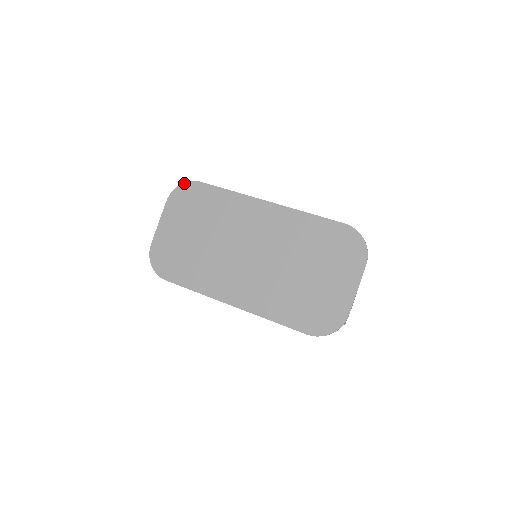
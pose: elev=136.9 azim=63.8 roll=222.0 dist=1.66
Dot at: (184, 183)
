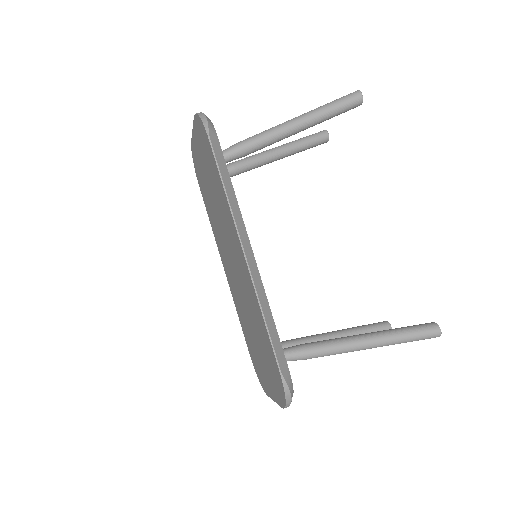
Dot at: (201, 120)
